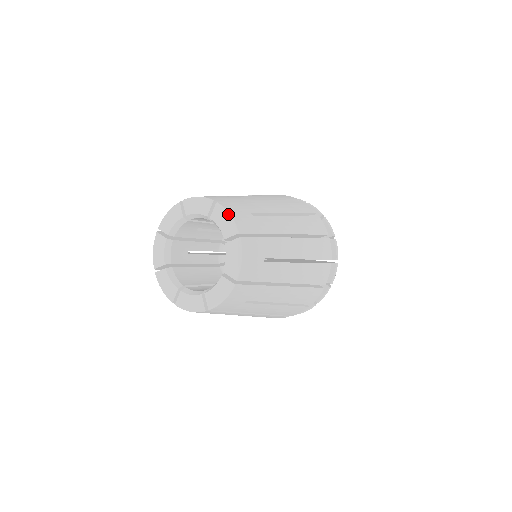
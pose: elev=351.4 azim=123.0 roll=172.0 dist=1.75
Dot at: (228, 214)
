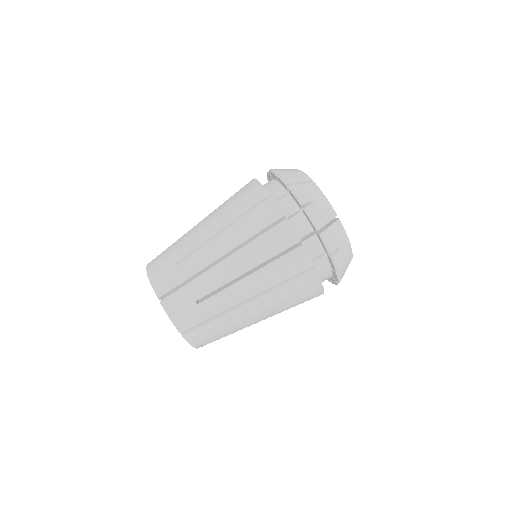
Dot at: (150, 283)
